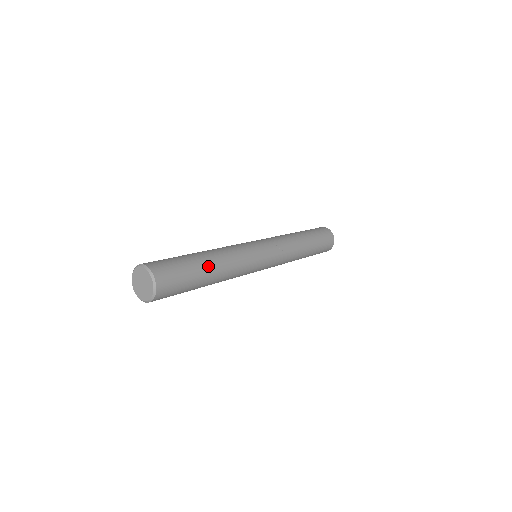
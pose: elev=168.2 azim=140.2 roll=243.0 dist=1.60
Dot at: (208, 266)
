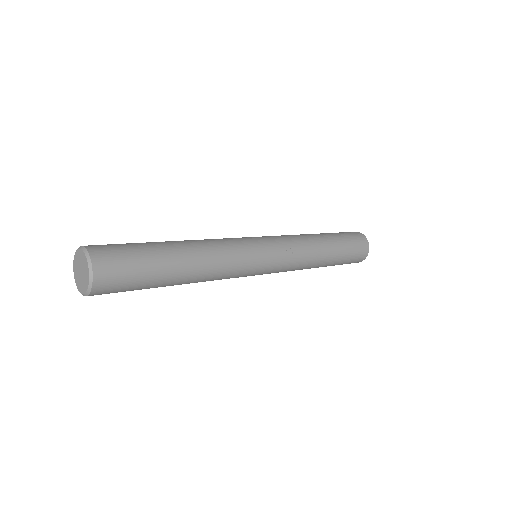
Dot at: (177, 264)
